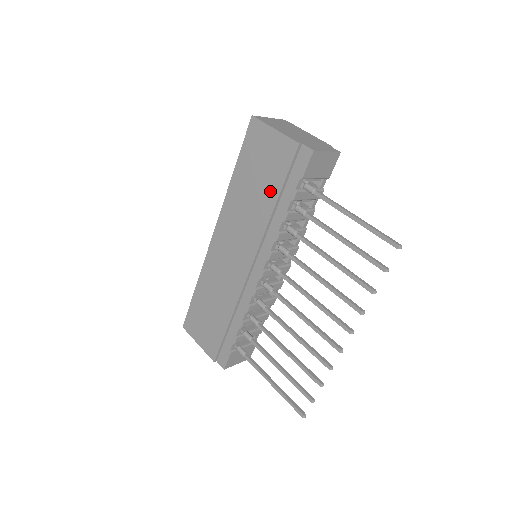
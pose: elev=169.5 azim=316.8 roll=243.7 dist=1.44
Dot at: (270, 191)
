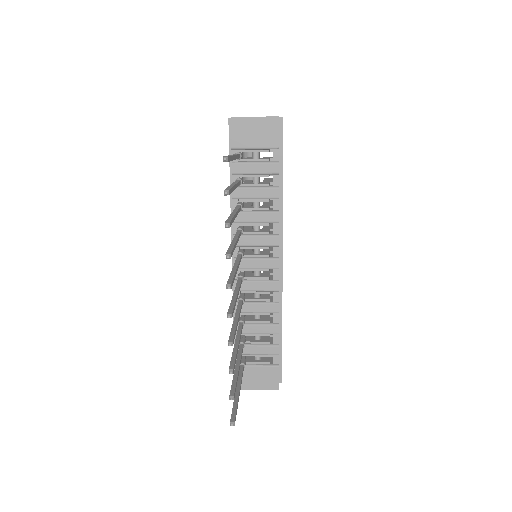
Dot at: occluded
